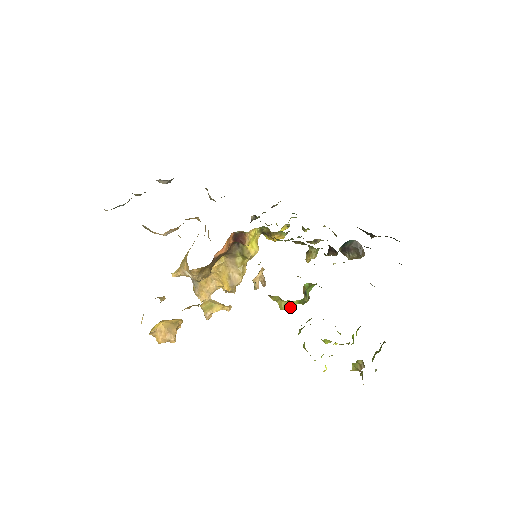
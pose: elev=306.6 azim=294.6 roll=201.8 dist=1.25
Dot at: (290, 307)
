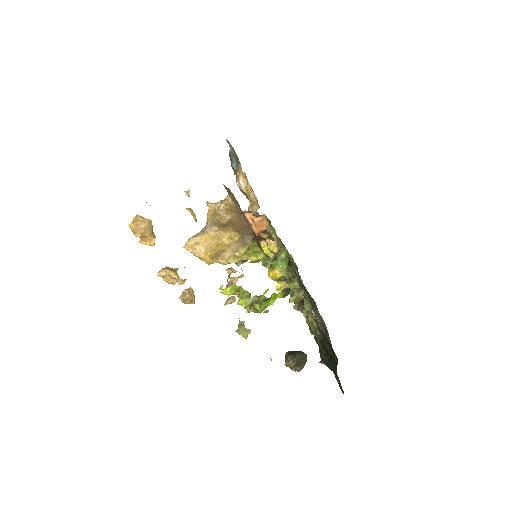
Dot at: (255, 255)
